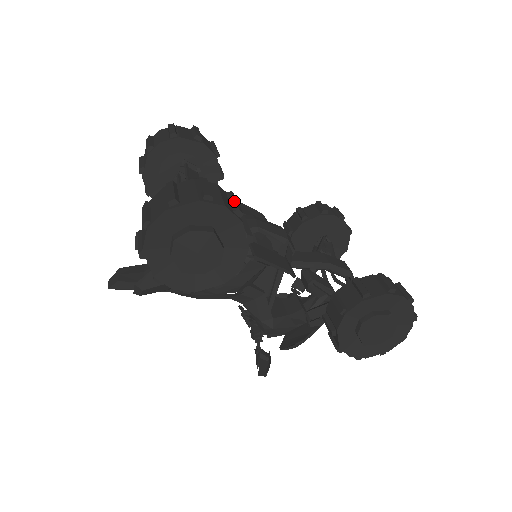
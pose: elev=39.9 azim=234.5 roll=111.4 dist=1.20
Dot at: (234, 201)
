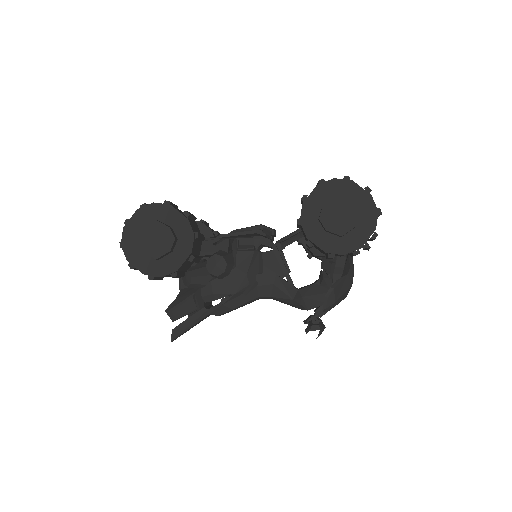
Dot at: occluded
